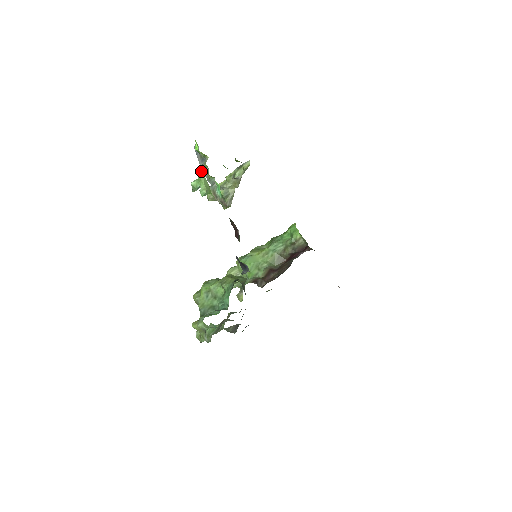
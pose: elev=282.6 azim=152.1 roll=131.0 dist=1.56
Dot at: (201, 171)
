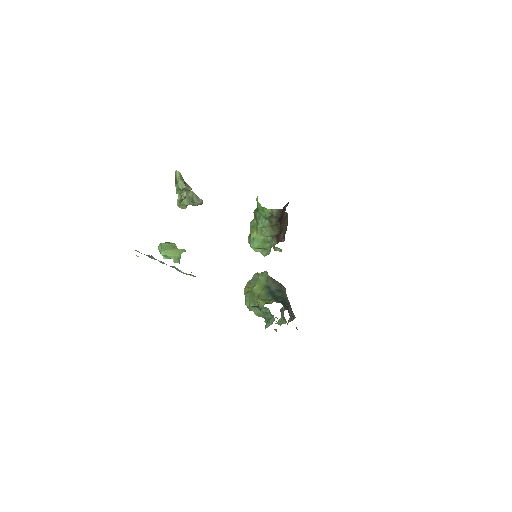
Dot at: (159, 251)
